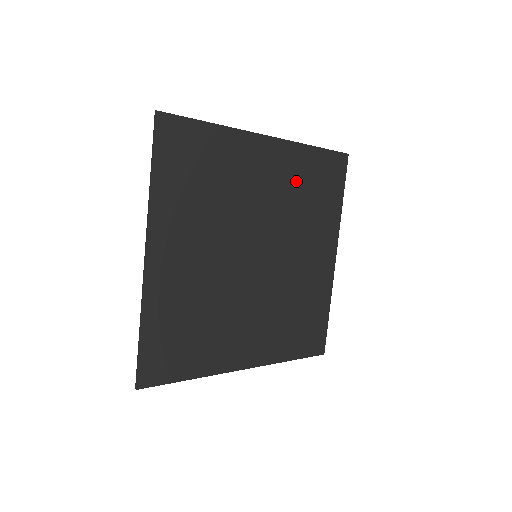
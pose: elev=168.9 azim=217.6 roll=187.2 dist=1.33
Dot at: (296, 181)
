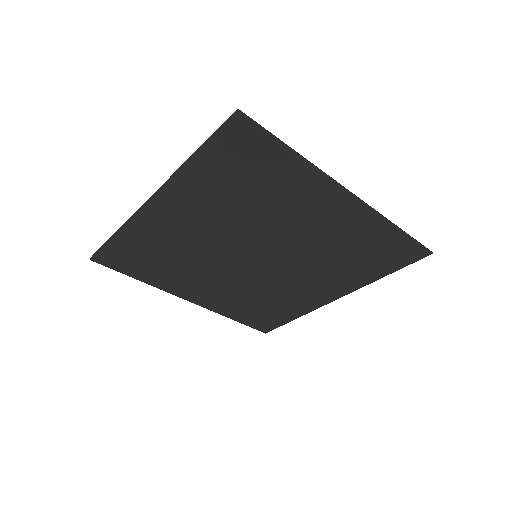
Dot at: (217, 196)
